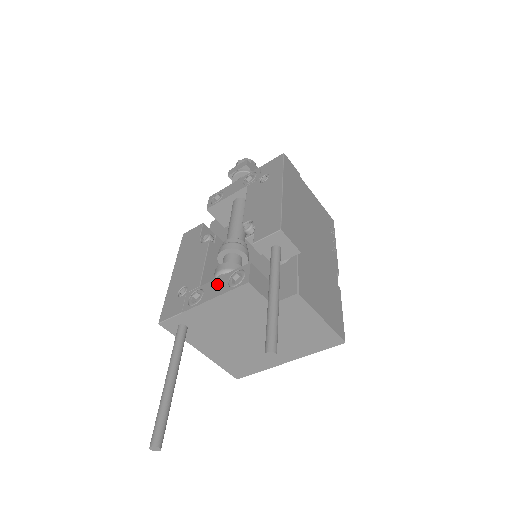
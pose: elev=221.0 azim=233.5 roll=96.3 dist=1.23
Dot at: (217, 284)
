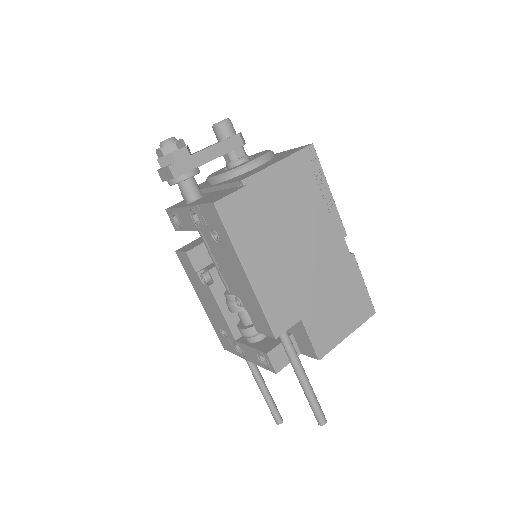
Dot at: (250, 352)
